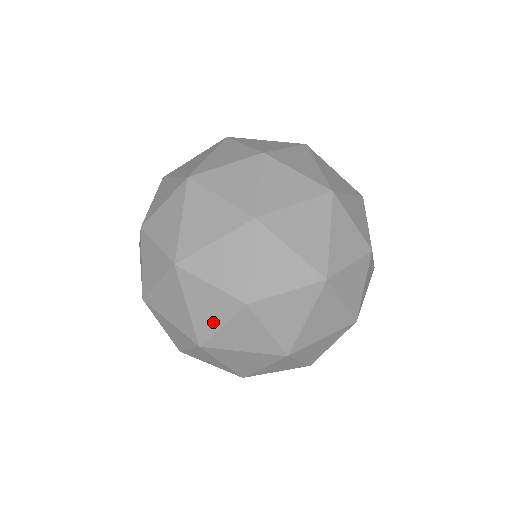
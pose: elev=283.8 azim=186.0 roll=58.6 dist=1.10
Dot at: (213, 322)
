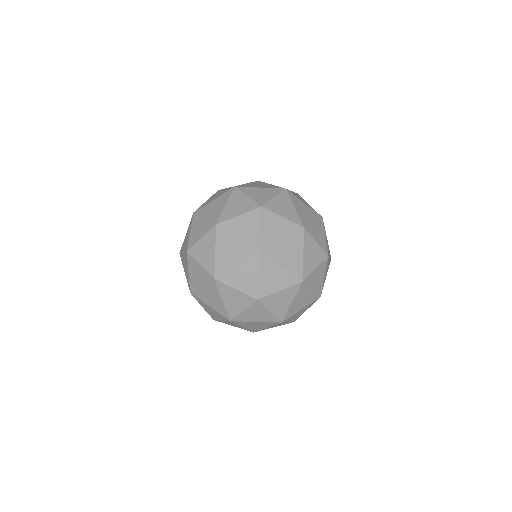
Dot at: (267, 314)
